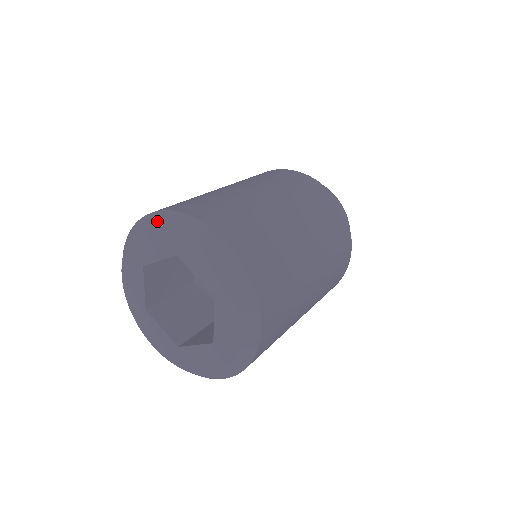
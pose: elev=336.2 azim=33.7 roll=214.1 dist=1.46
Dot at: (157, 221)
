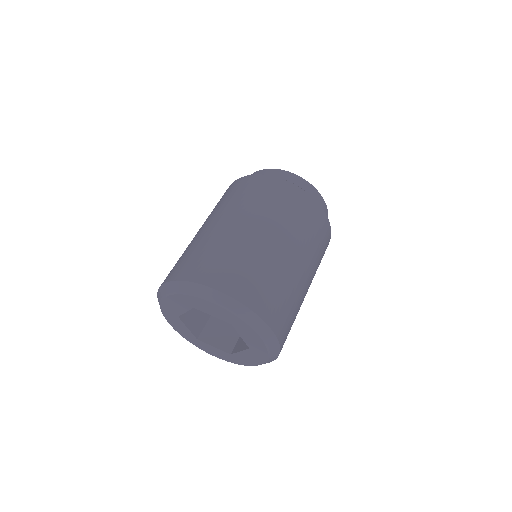
Dot at: (169, 291)
